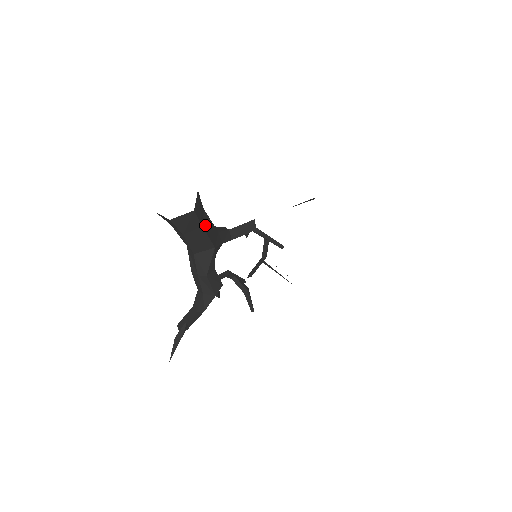
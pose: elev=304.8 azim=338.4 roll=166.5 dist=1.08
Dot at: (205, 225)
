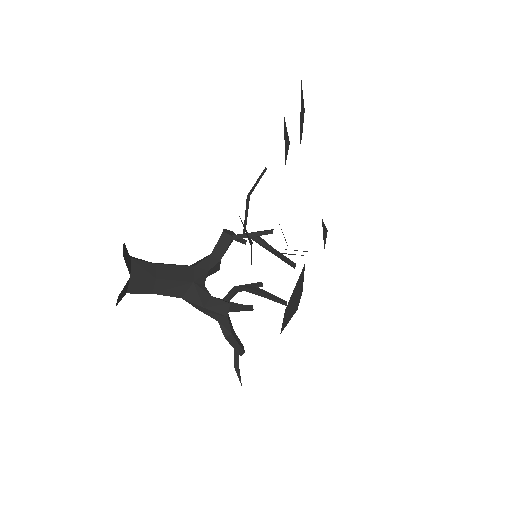
Dot at: (162, 275)
